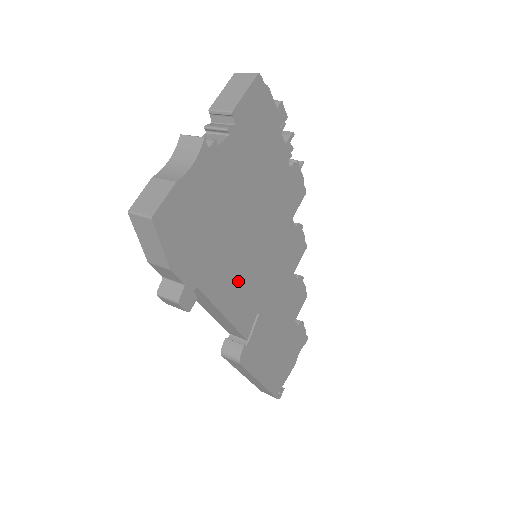
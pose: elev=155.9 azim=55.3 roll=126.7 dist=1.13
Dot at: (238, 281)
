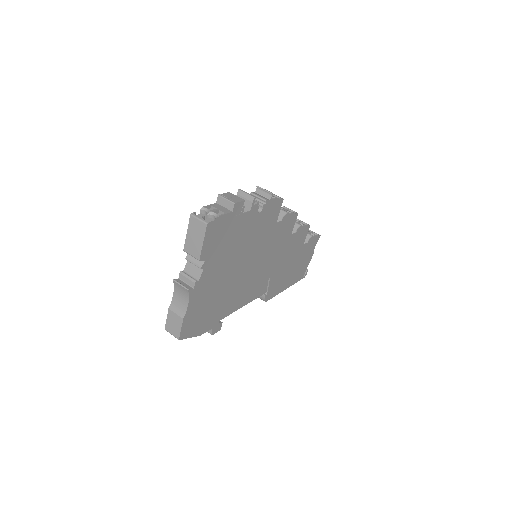
Dot at: (246, 289)
